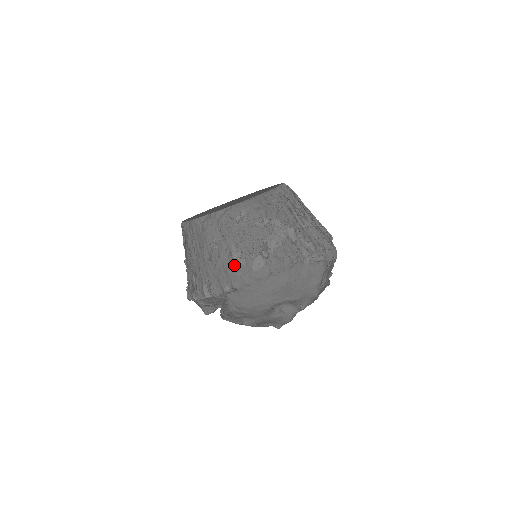
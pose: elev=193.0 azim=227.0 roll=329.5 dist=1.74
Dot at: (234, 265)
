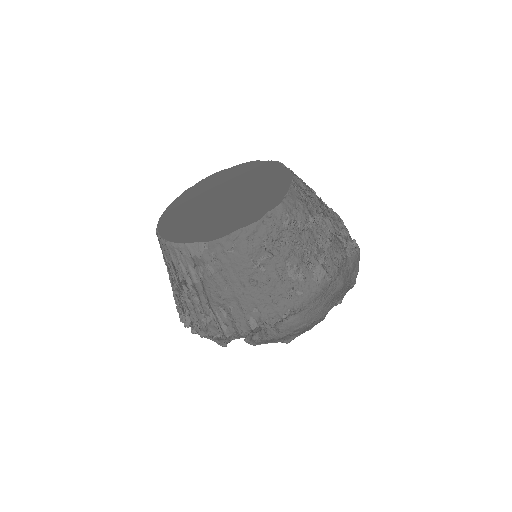
Dot at: (291, 284)
